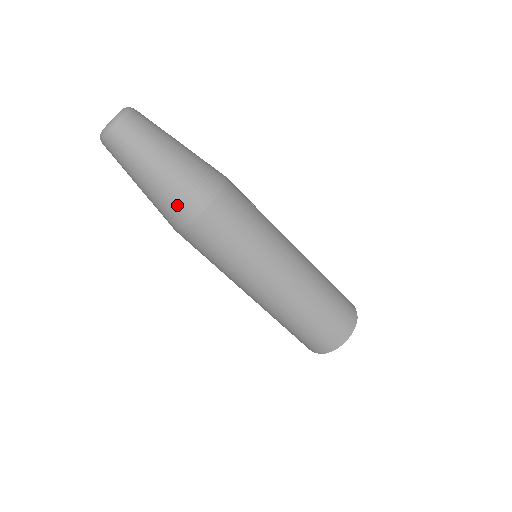
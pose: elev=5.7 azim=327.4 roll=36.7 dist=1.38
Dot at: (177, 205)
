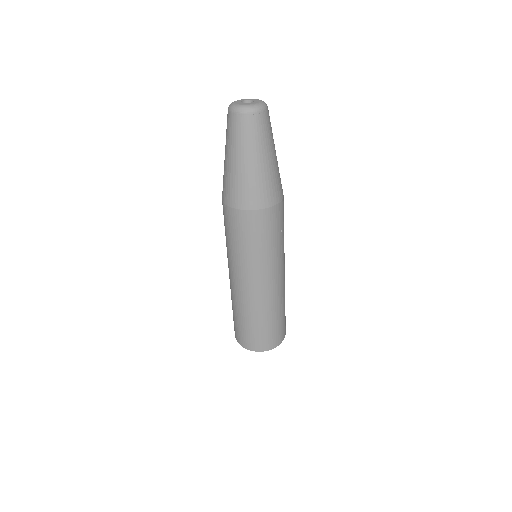
Dot at: (233, 191)
